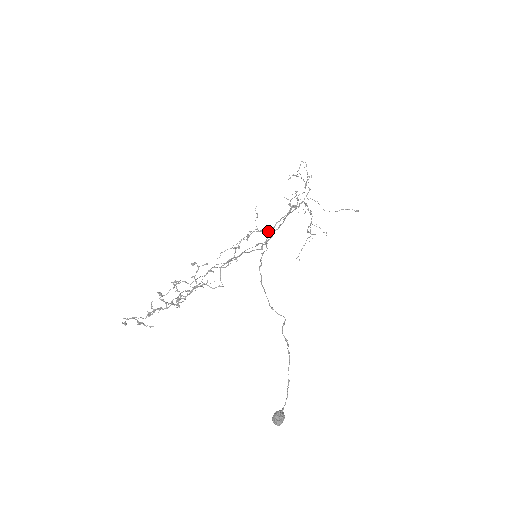
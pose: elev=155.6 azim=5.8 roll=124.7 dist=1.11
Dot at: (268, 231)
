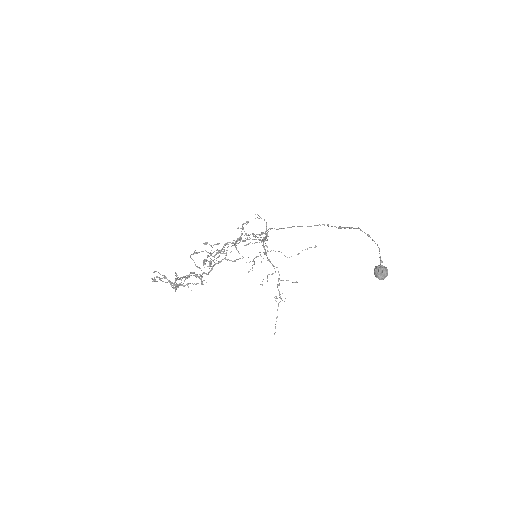
Dot at: occluded
